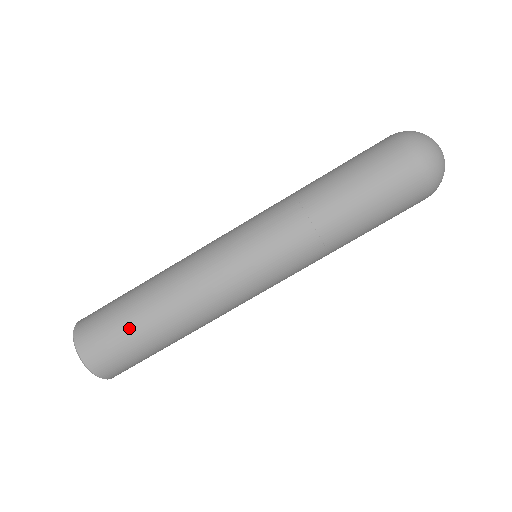
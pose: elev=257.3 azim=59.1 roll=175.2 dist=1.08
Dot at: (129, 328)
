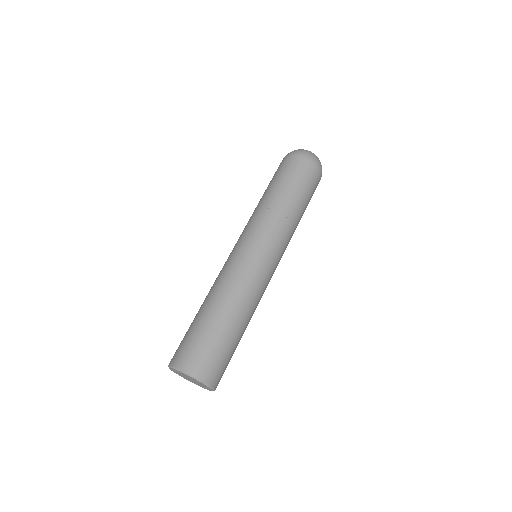
Dot at: (190, 326)
